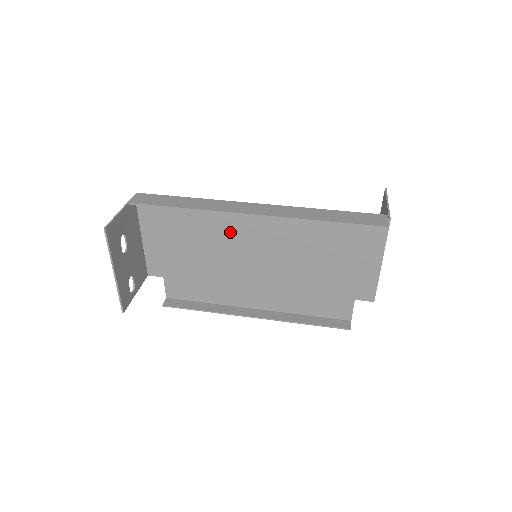
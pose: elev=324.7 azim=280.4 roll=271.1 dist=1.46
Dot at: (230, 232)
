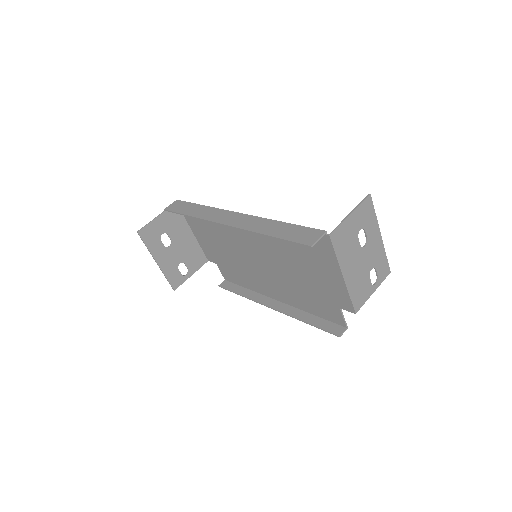
Dot at: (233, 234)
